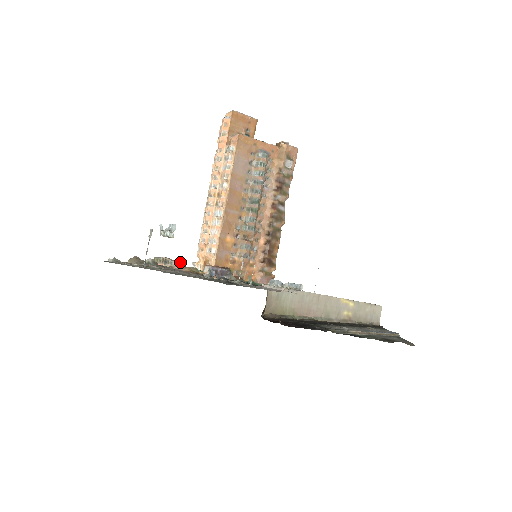
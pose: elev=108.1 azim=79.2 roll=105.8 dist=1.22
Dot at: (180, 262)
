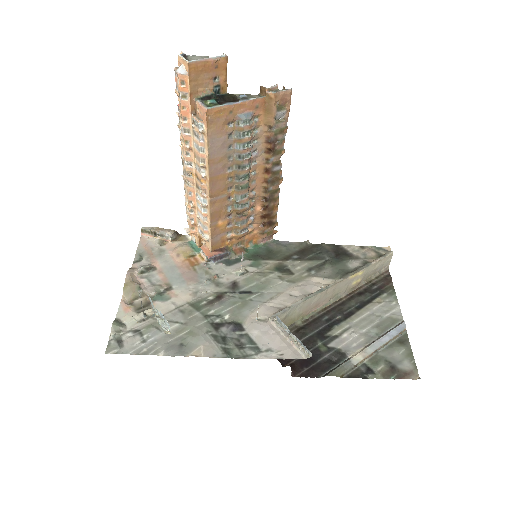
Dot at: (171, 236)
